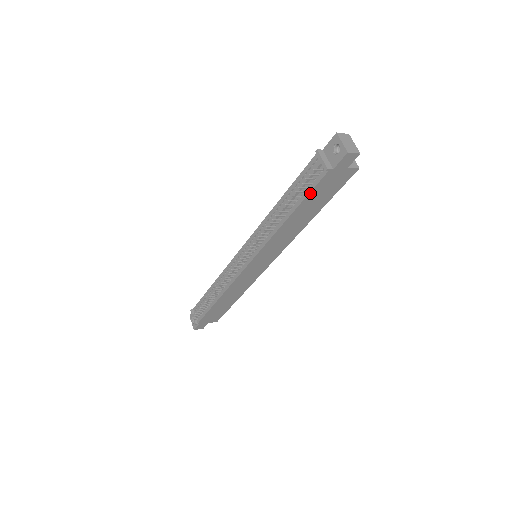
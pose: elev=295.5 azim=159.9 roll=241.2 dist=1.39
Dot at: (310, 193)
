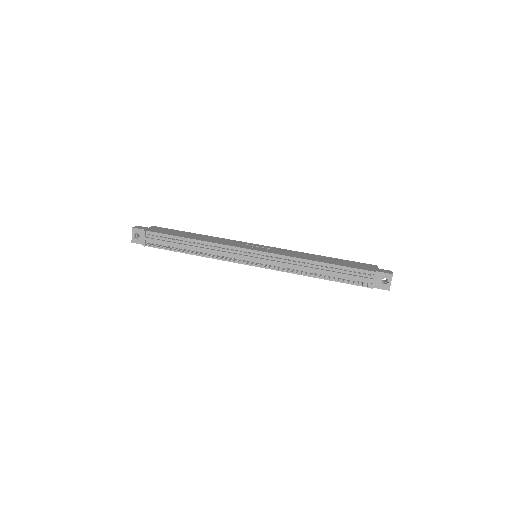
Dot at: (347, 283)
